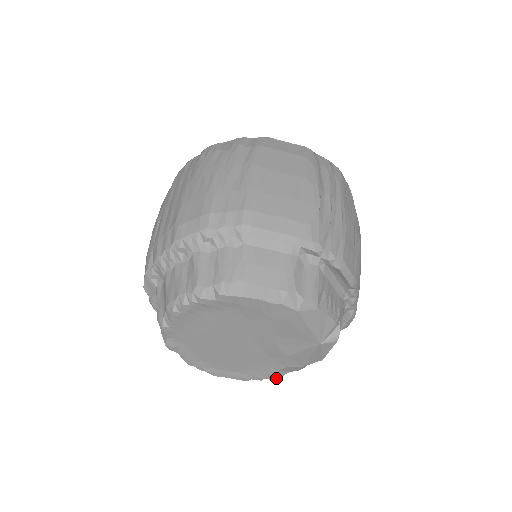
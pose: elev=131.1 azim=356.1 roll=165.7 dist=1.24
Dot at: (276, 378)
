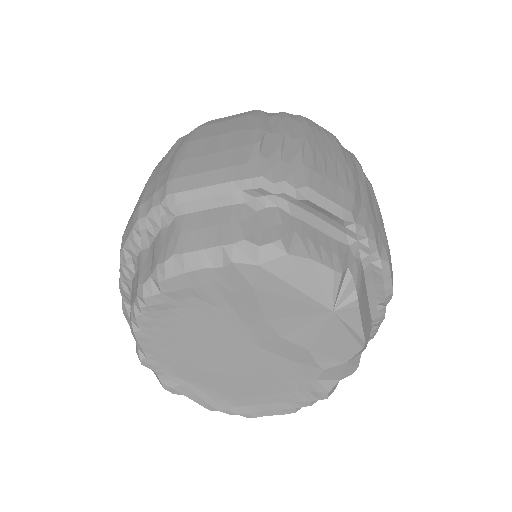
Dot at: (325, 394)
